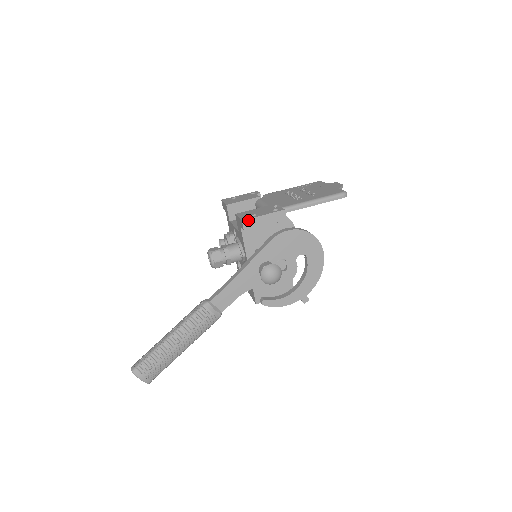
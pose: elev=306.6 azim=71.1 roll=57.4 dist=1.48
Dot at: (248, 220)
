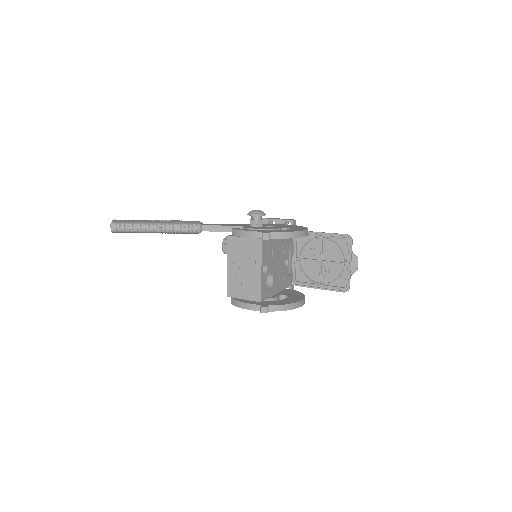
Dot at: occluded
